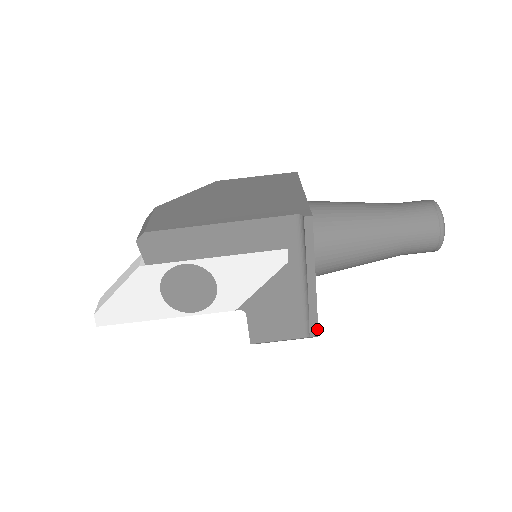
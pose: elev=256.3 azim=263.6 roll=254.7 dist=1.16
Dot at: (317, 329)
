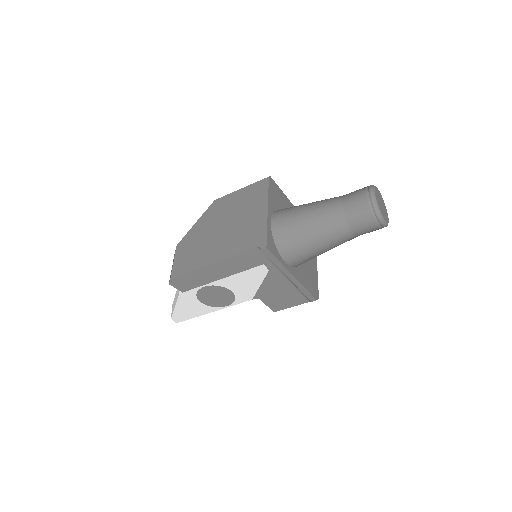
Dot at: (313, 297)
